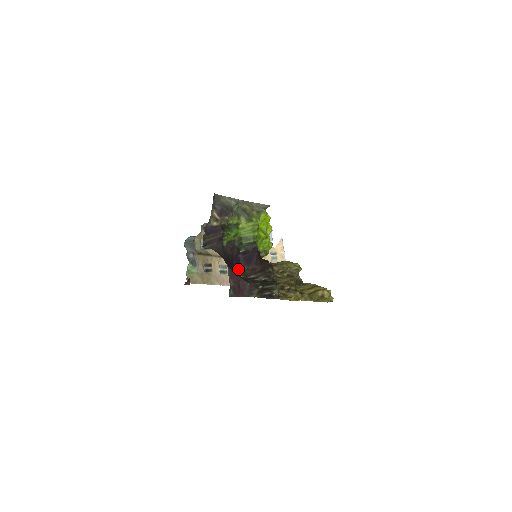
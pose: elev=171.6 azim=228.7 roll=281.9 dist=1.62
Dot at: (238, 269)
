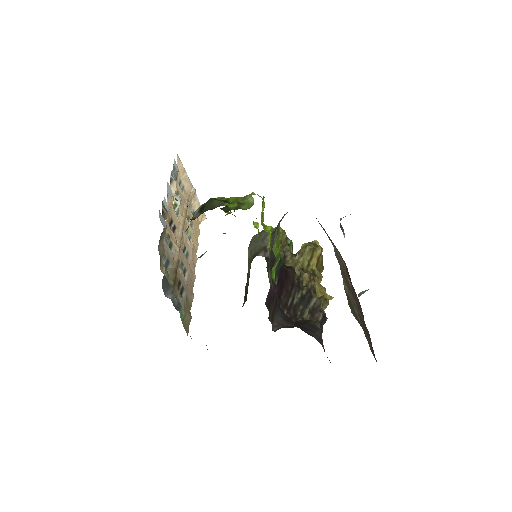
Dot at: occluded
